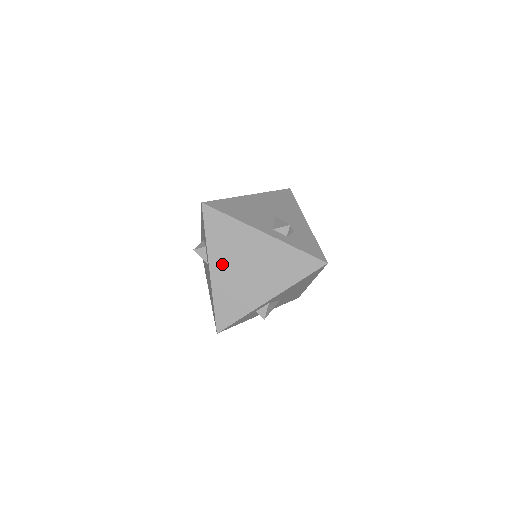
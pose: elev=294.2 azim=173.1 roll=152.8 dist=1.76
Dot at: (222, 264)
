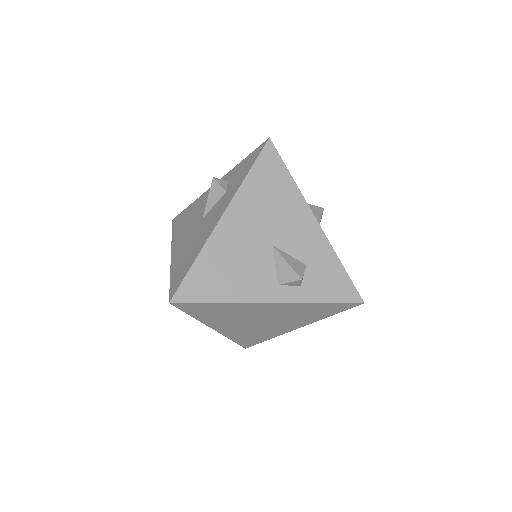
Dot at: (227, 325)
